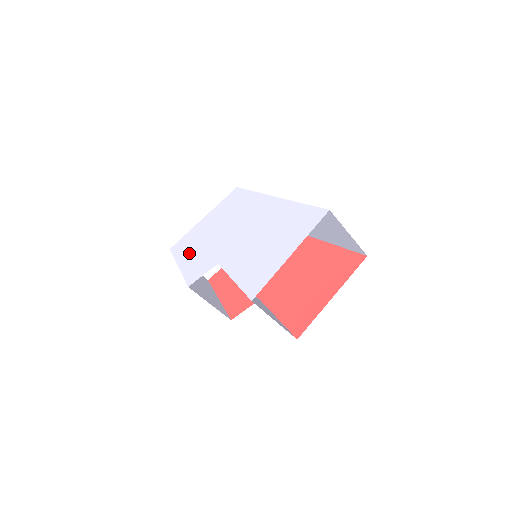
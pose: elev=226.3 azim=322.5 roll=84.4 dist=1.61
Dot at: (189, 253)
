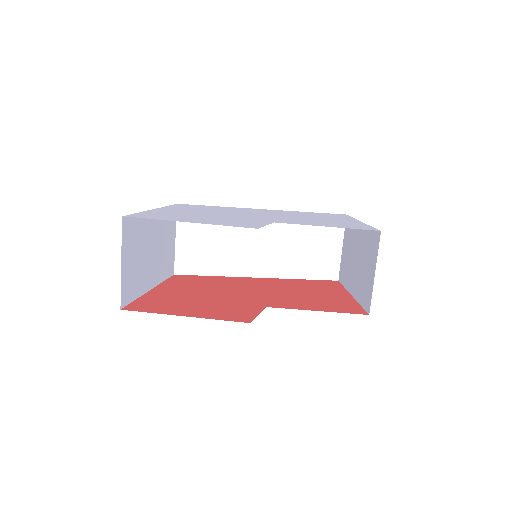
Dot at: (191, 218)
